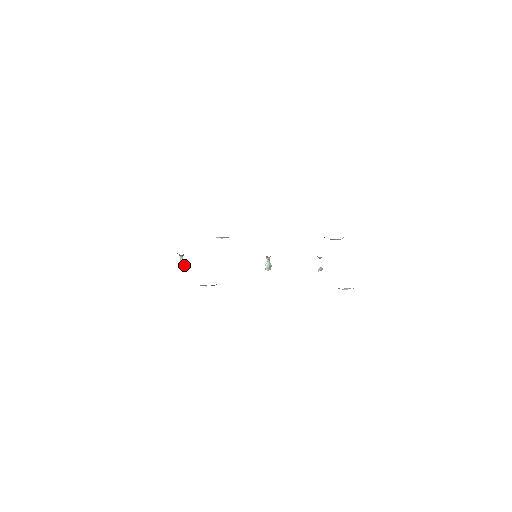
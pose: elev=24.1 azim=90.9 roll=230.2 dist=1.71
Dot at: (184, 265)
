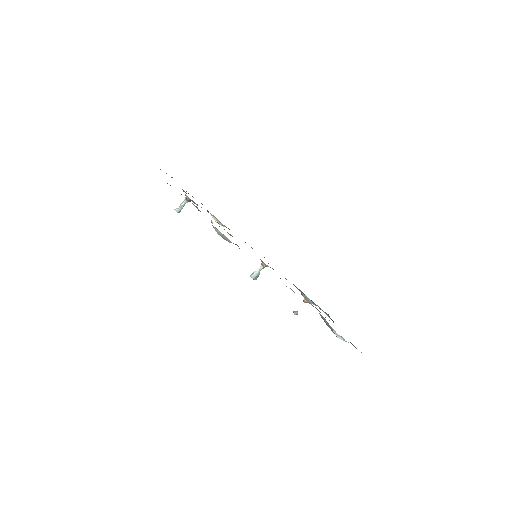
Dot at: (180, 211)
